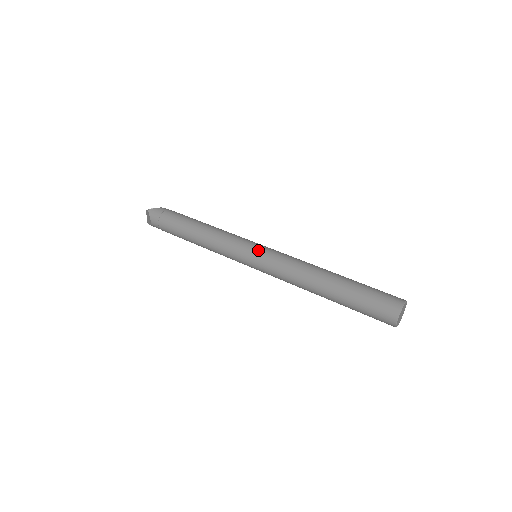
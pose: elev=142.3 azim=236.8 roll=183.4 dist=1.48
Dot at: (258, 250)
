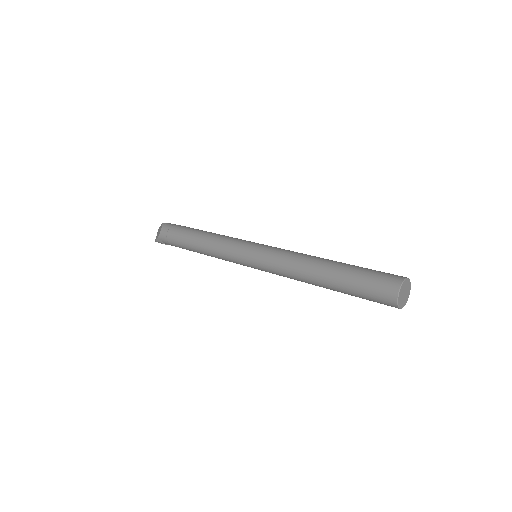
Dot at: (261, 244)
